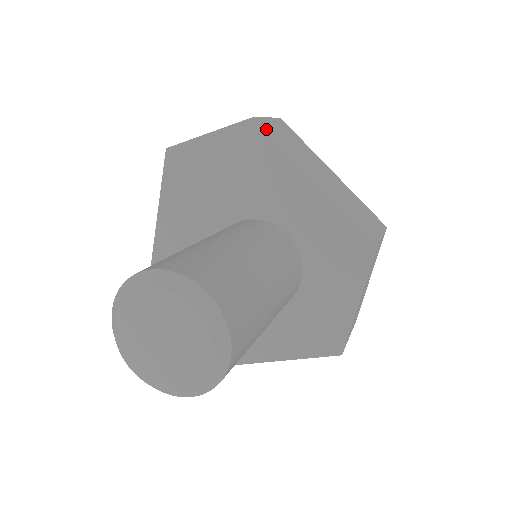
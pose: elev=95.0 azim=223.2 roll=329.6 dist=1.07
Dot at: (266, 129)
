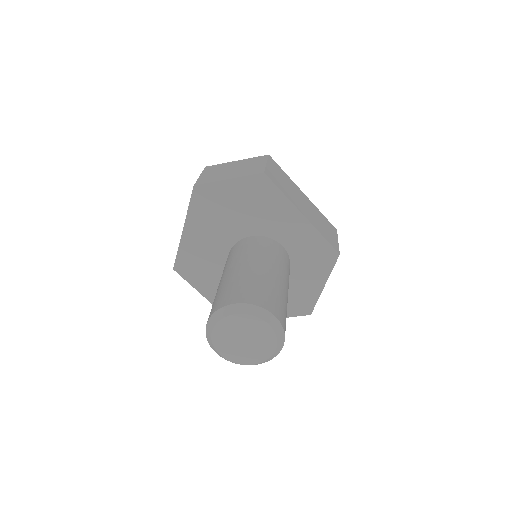
Dot at: (272, 180)
